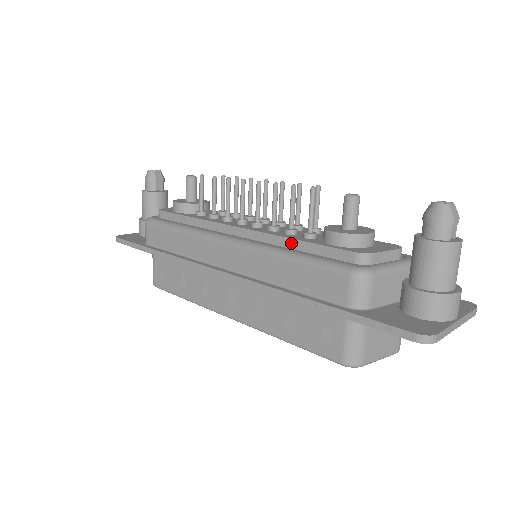
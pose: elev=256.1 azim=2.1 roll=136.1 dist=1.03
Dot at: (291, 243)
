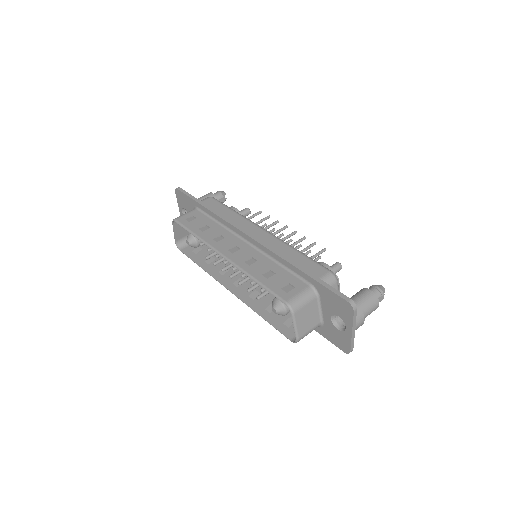
Dot at: occluded
